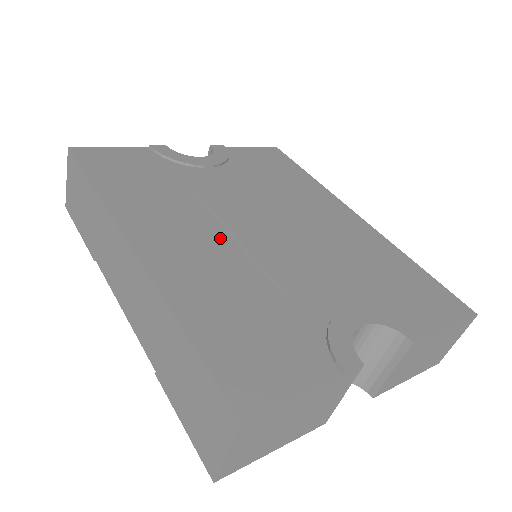
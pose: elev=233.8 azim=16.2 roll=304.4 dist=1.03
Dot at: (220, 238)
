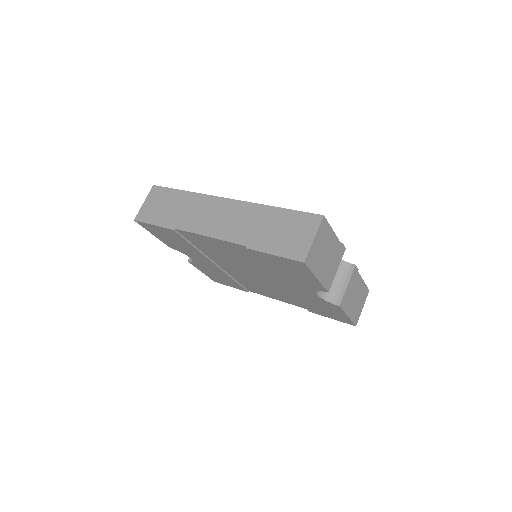
Dot at: occluded
